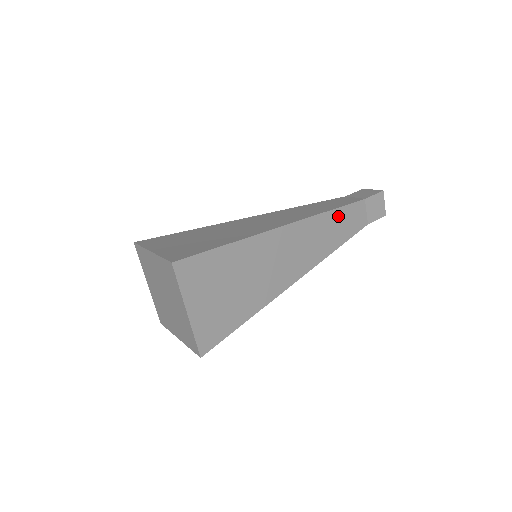
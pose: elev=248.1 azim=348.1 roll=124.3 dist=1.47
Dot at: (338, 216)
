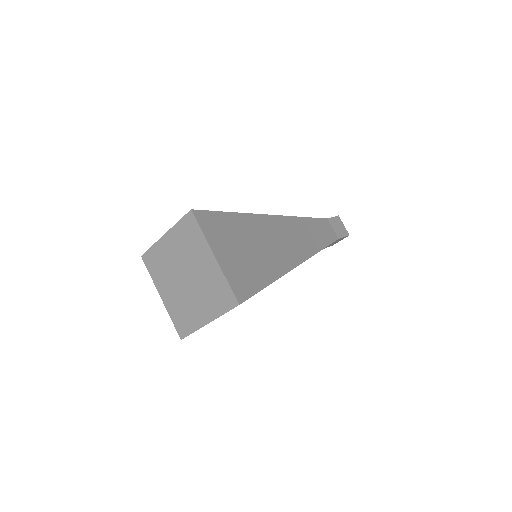
Dot at: (312, 224)
